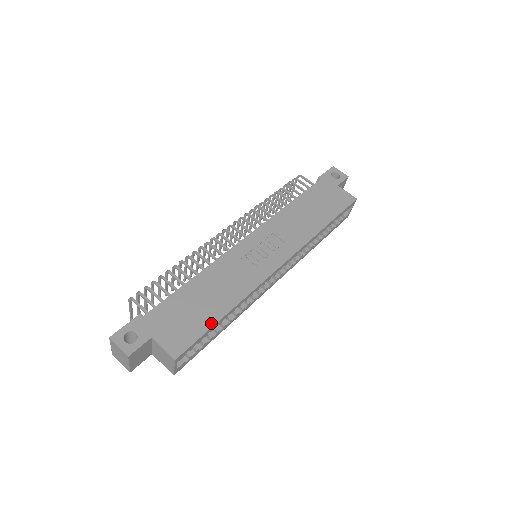
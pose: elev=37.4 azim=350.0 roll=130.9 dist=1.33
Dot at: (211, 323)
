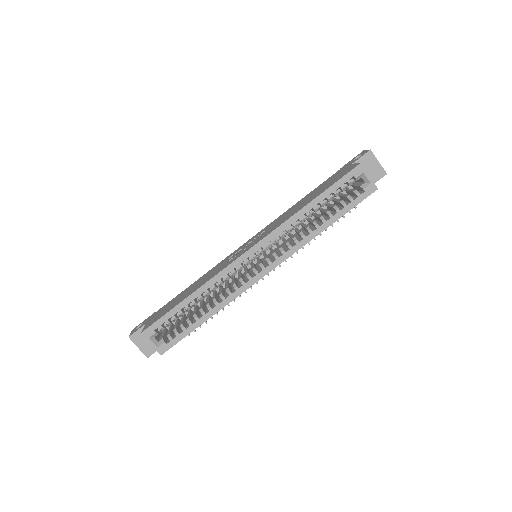
Dot at: (175, 306)
